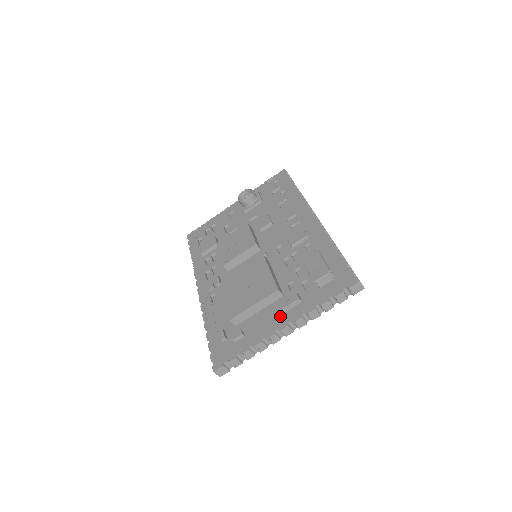
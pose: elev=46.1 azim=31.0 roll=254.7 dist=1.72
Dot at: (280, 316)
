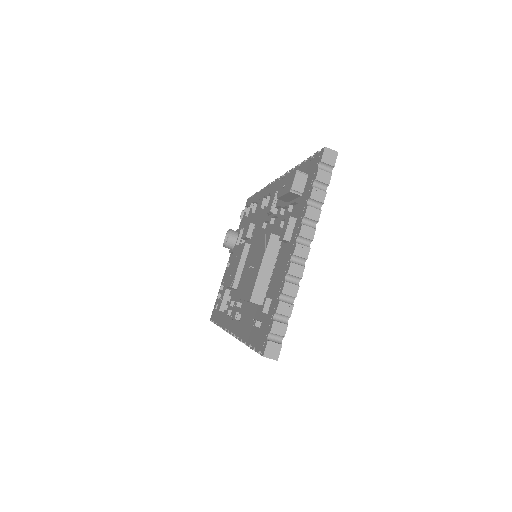
Dot at: (288, 249)
